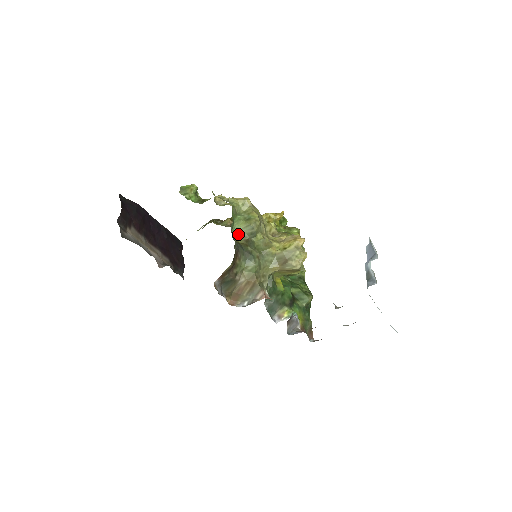
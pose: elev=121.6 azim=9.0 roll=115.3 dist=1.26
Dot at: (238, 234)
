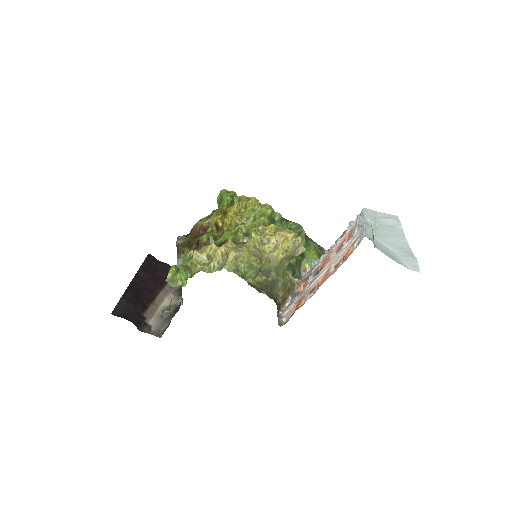
Dot at: (251, 278)
